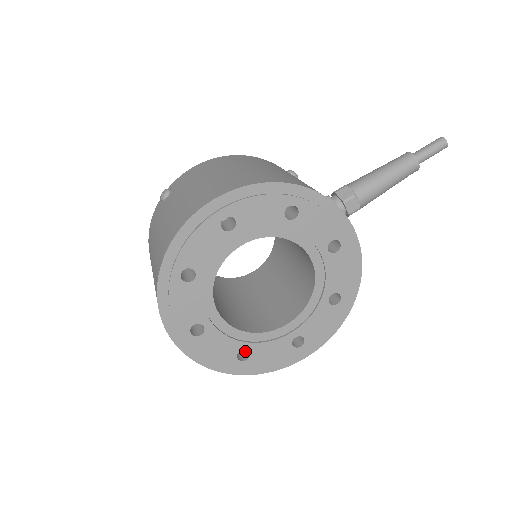
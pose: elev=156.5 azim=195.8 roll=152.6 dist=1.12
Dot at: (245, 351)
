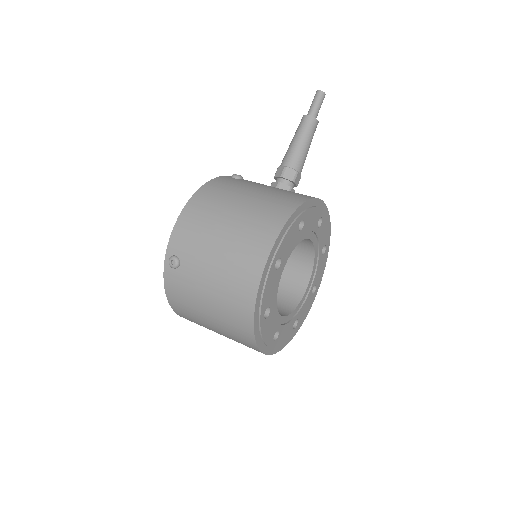
Dot at: occluded
